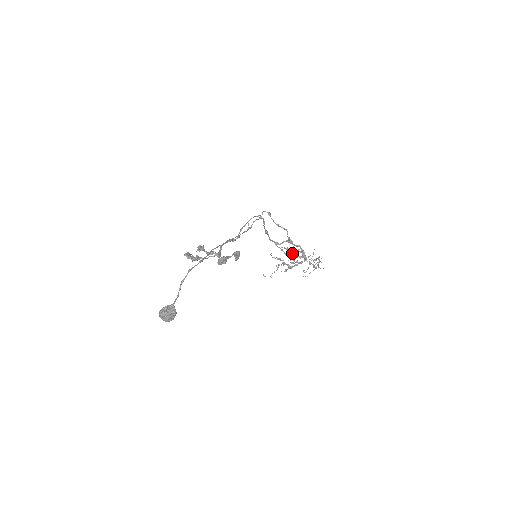
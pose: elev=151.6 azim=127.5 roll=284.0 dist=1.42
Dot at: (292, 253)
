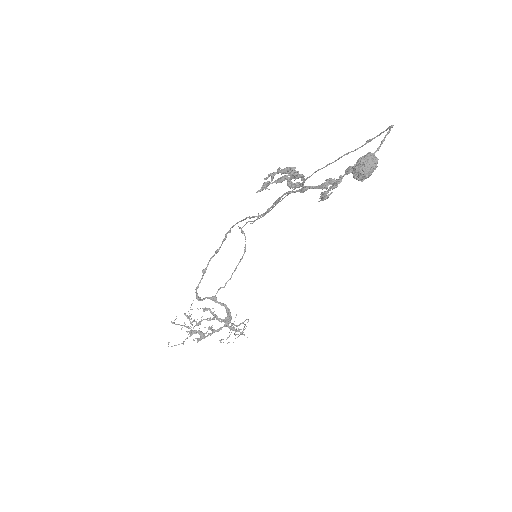
Dot at: occluded
